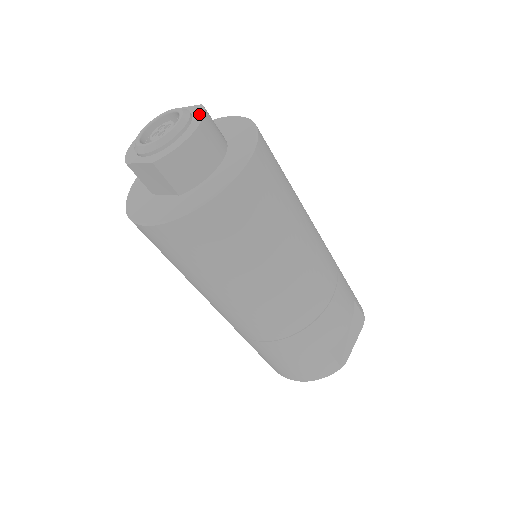
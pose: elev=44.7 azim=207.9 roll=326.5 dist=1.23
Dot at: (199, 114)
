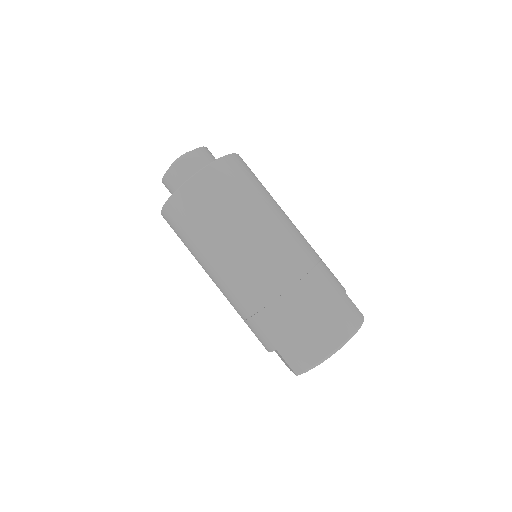
Dot at: occluded
